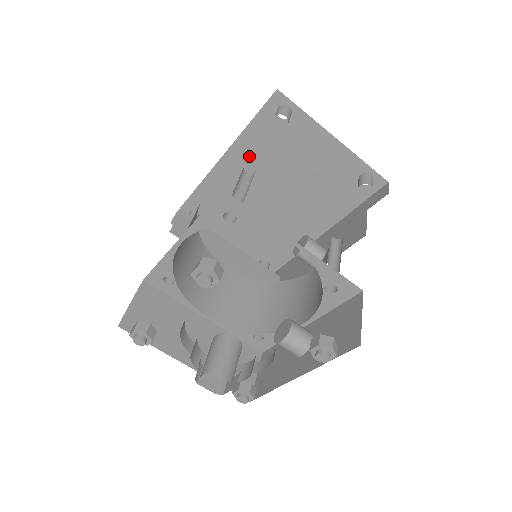
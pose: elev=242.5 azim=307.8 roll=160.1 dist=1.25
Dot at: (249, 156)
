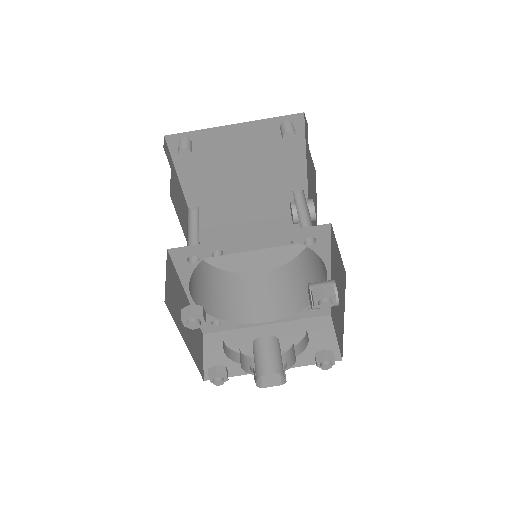
Dot at: (201, 188)
